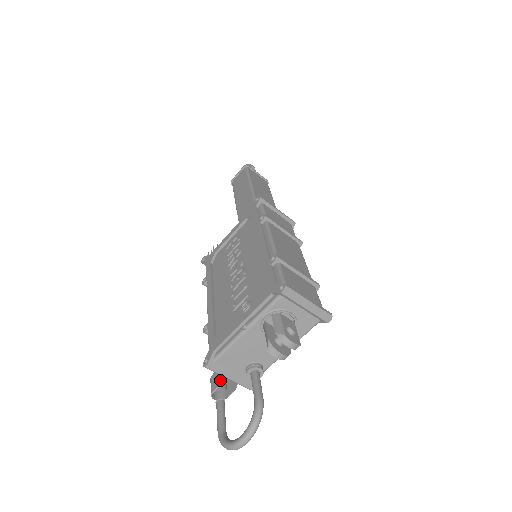
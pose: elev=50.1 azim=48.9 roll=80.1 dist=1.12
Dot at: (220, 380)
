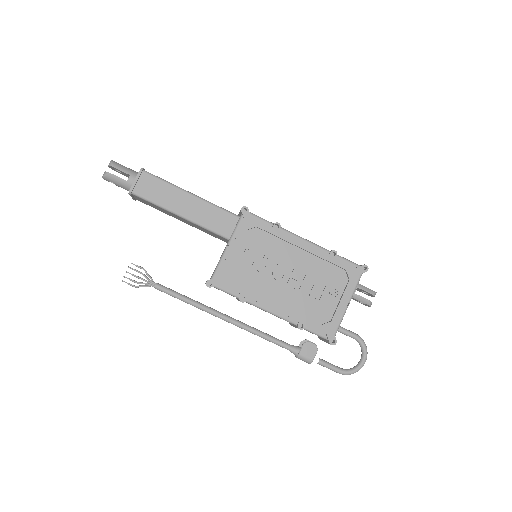
Dot at: (314, 349)
